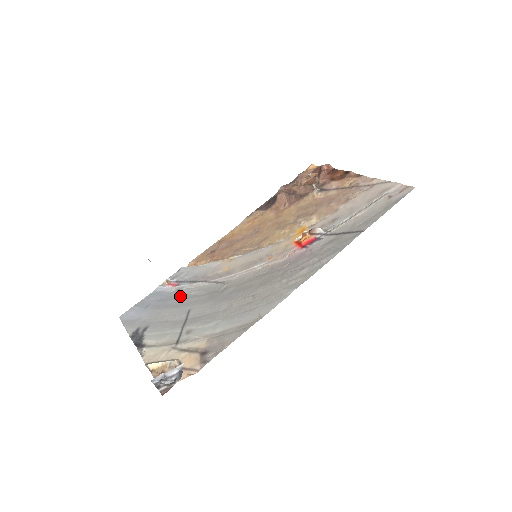
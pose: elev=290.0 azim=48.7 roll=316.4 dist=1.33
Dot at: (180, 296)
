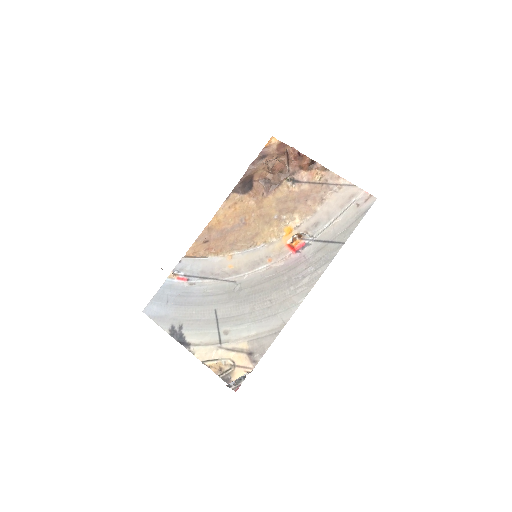
Dot at: (198, 293)
